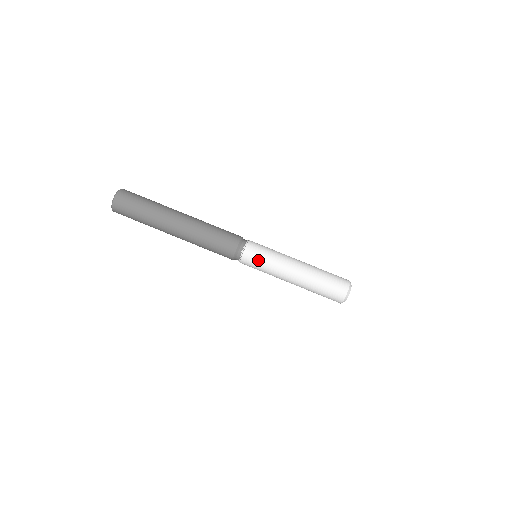
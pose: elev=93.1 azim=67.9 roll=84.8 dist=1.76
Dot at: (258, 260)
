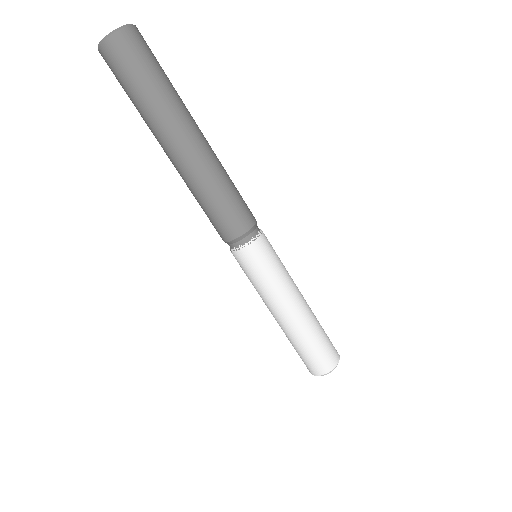
Dot at: (247, 272)
